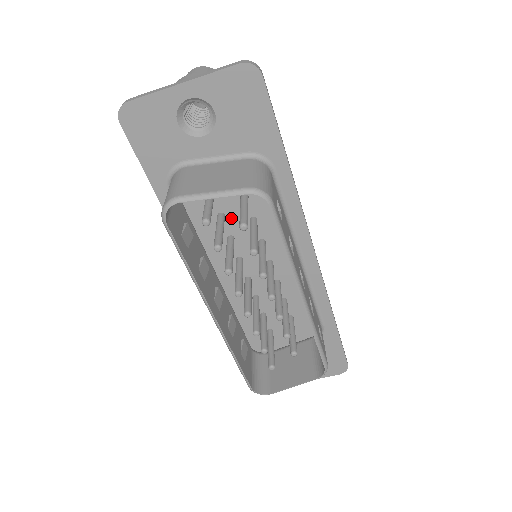
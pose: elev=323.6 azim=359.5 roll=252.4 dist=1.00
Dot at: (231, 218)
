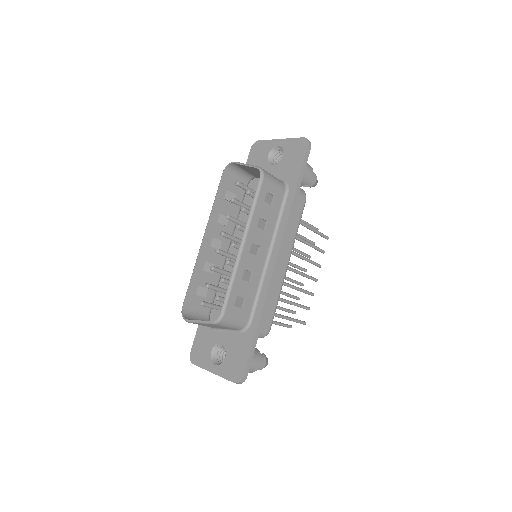
Dot at: occluded
